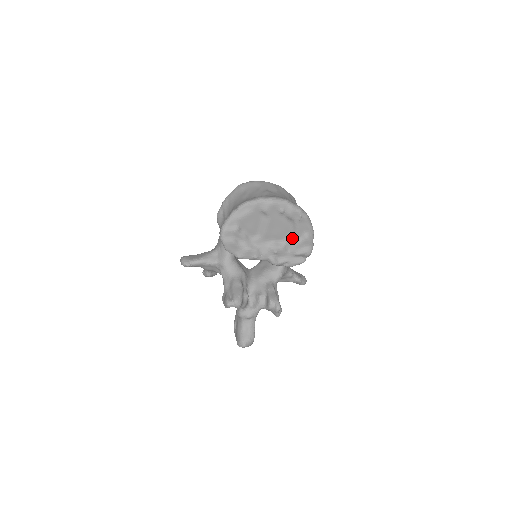
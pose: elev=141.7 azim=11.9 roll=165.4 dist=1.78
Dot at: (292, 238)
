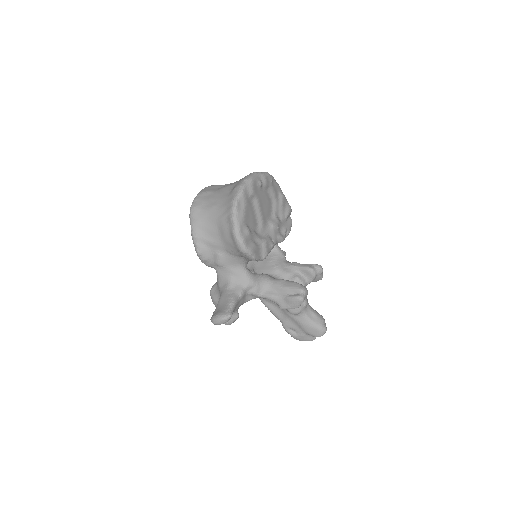
Dot at: (275, 206)
